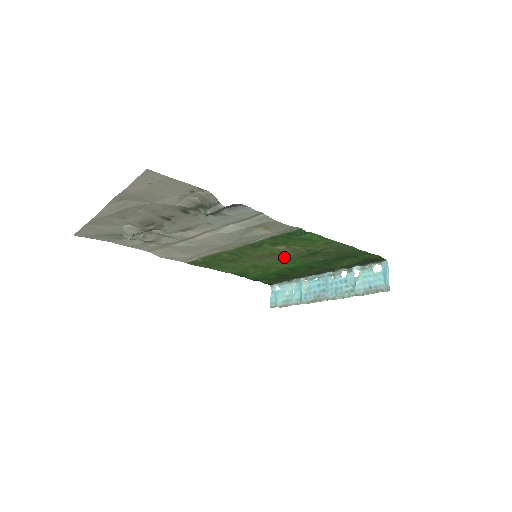
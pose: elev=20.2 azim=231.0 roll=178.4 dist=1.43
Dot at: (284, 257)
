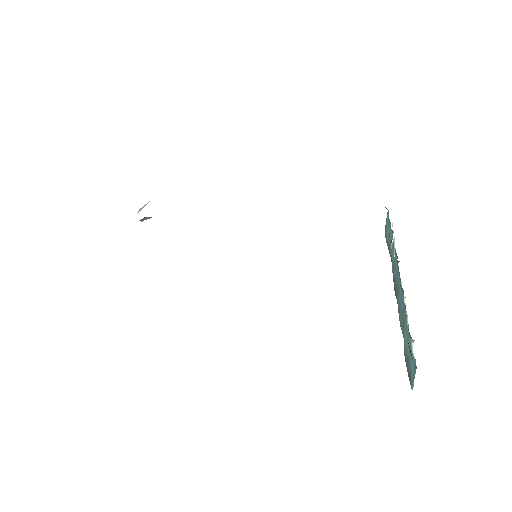
Dot at: occluded
